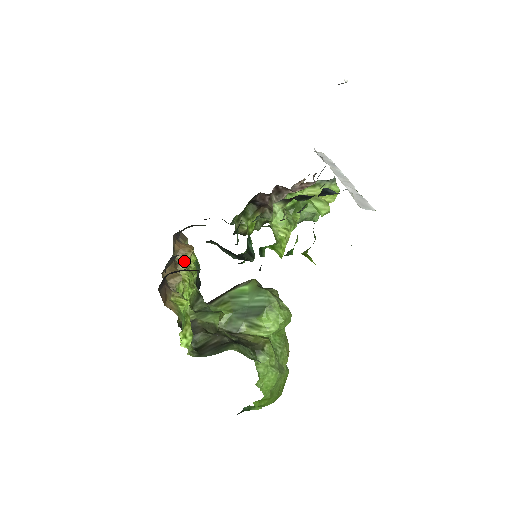
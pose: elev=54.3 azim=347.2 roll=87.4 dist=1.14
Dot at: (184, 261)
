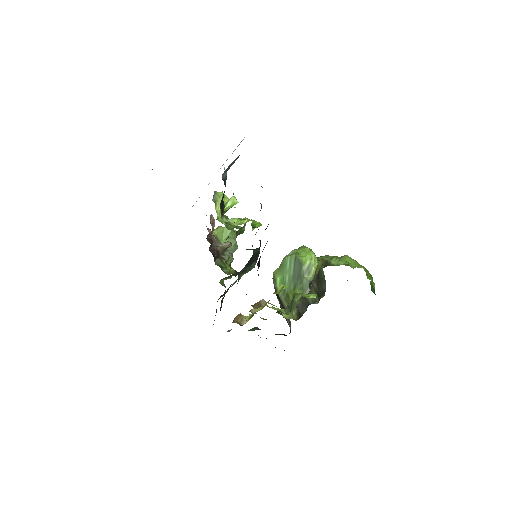
Dot at: (248, 320)
